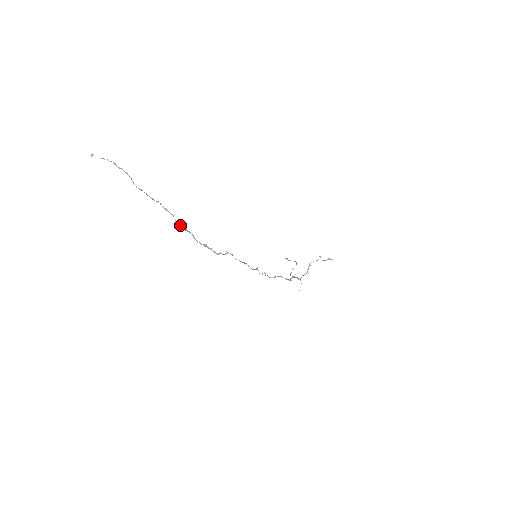
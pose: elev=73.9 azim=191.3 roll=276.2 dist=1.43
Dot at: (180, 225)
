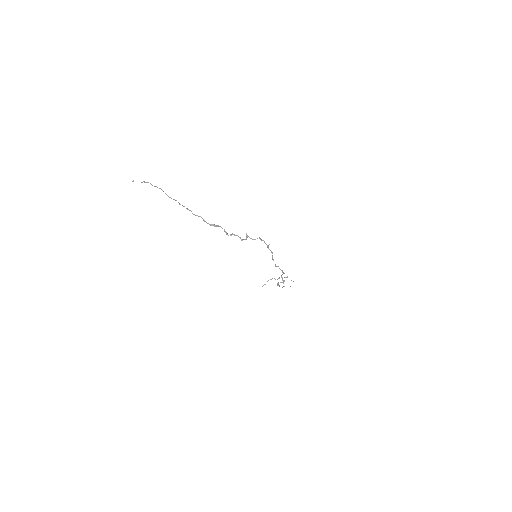
Dot at: occluded
